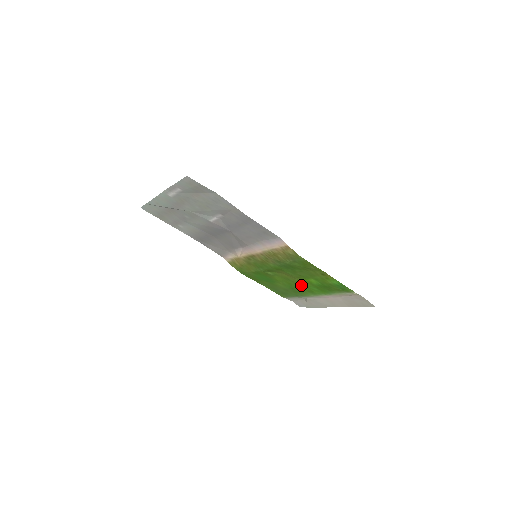
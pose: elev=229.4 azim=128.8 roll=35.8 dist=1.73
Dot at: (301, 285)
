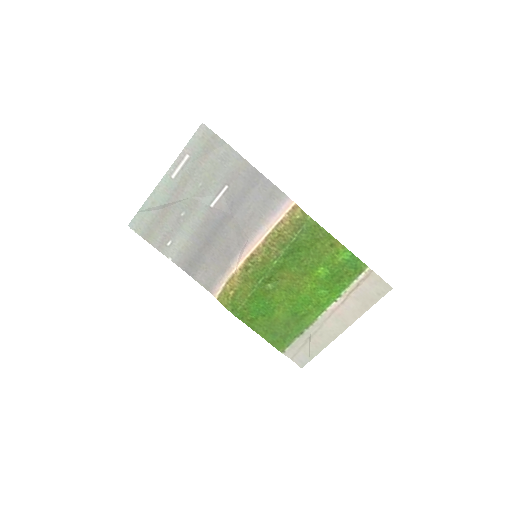
Dot at: (306, 294)
